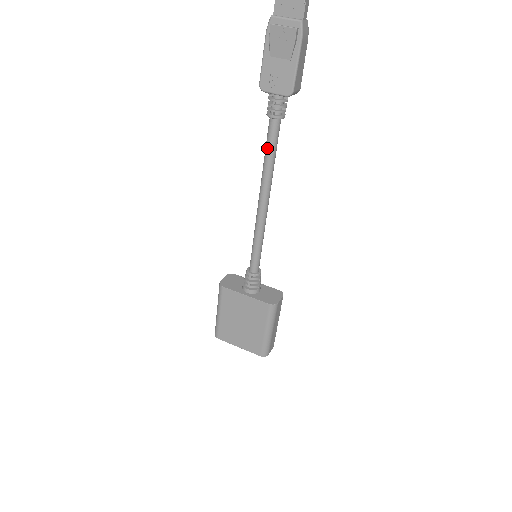
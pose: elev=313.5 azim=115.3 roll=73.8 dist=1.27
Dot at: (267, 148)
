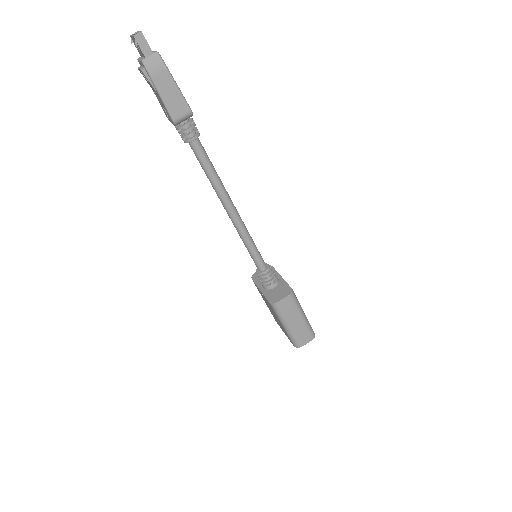
Dot at: (201, 166)
